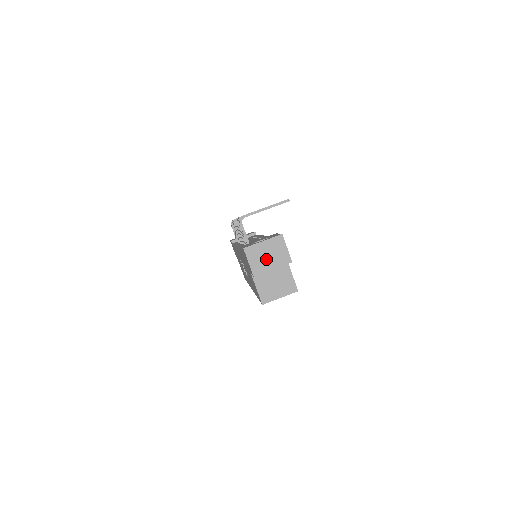
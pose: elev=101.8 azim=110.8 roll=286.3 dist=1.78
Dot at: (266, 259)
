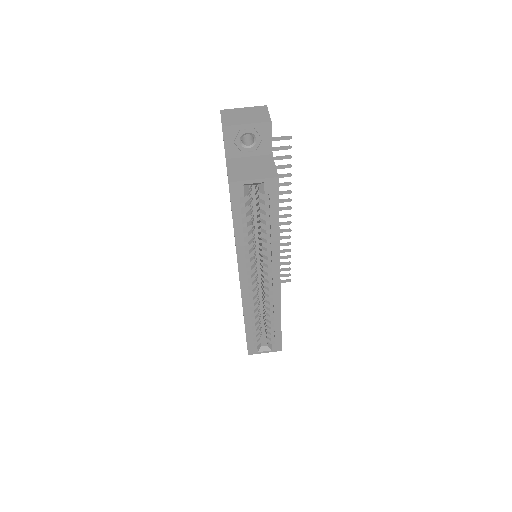
Dot at: (242, 117)
